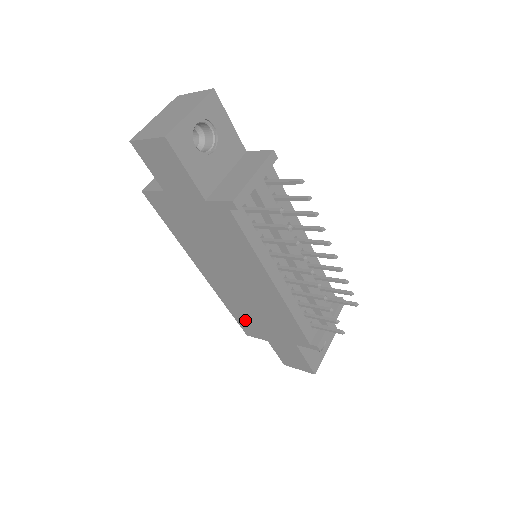
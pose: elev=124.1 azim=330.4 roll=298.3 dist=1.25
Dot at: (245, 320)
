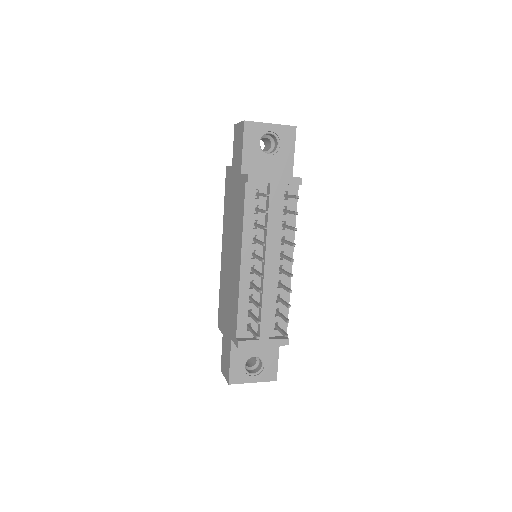
Dot at: (222, 306)
